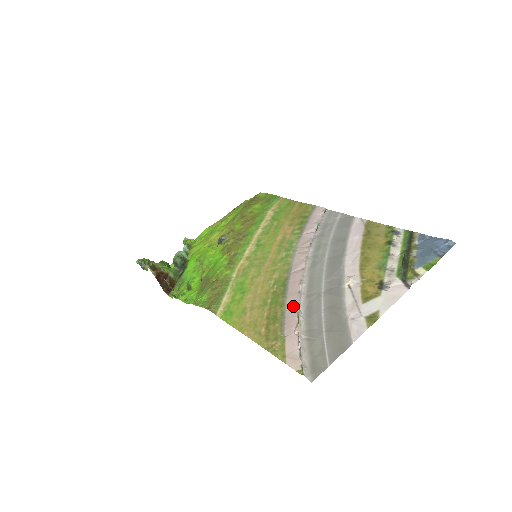
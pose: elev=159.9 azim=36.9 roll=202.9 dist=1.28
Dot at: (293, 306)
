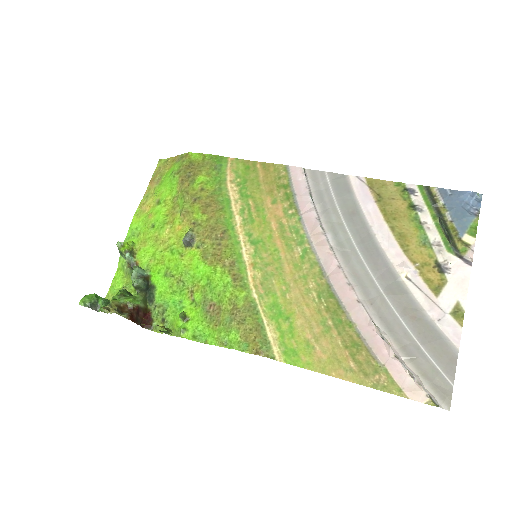
Dot at: (364, 322)
